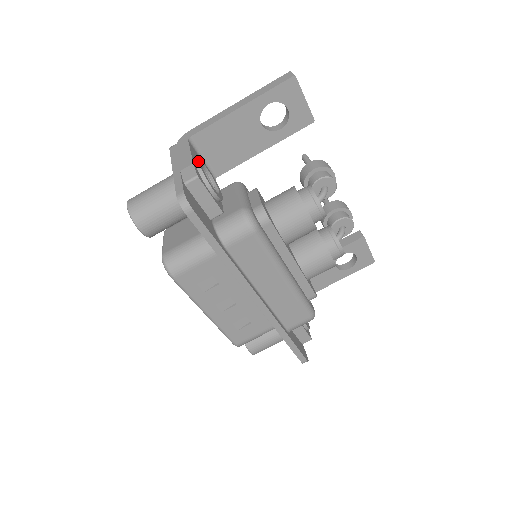
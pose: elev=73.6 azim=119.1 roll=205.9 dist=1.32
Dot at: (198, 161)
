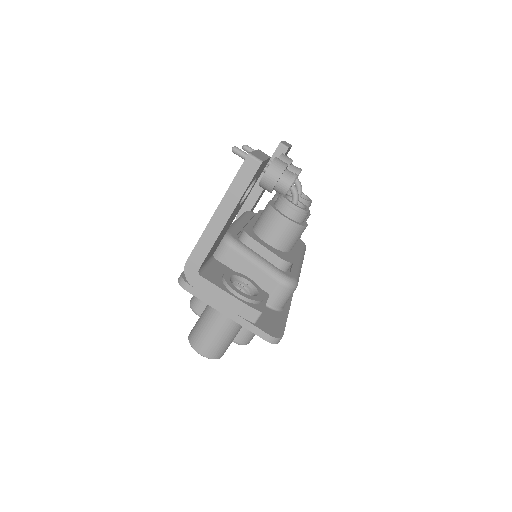
Dot at: (242, 296)
